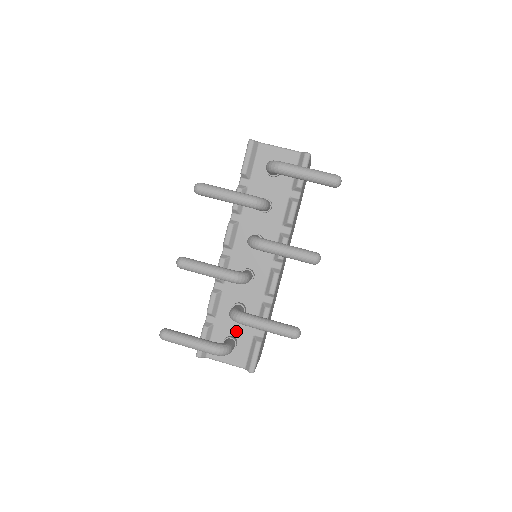
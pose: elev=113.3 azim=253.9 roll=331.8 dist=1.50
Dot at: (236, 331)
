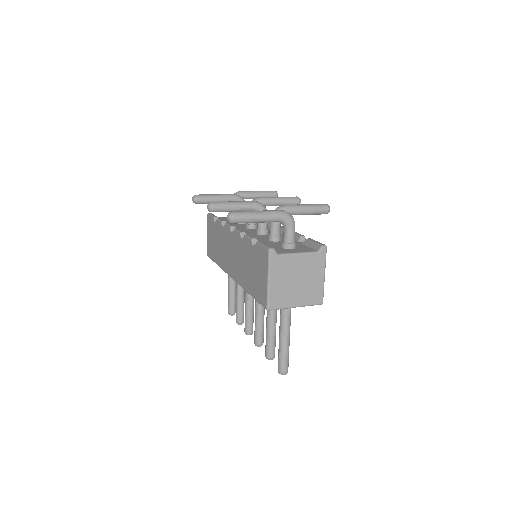
Dot at: occluded
